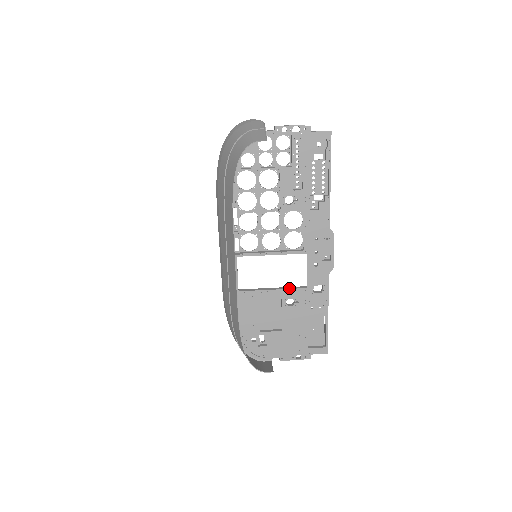
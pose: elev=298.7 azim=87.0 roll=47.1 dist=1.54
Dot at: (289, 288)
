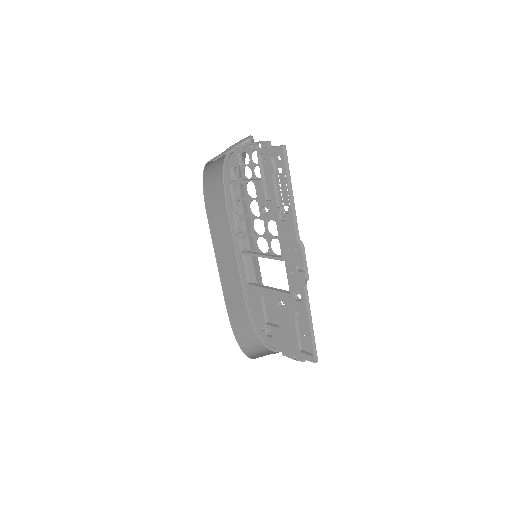
Dot at: (278, 290)
